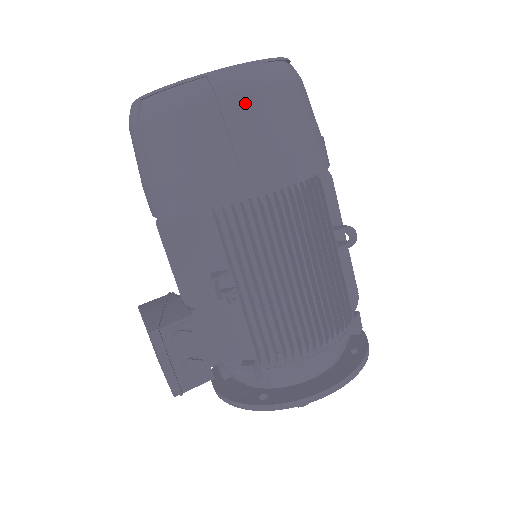
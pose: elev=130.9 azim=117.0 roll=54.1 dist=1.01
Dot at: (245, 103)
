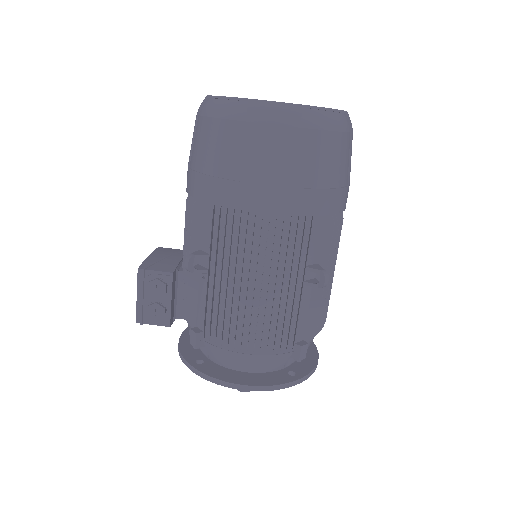
Dot at: (266, 135)
